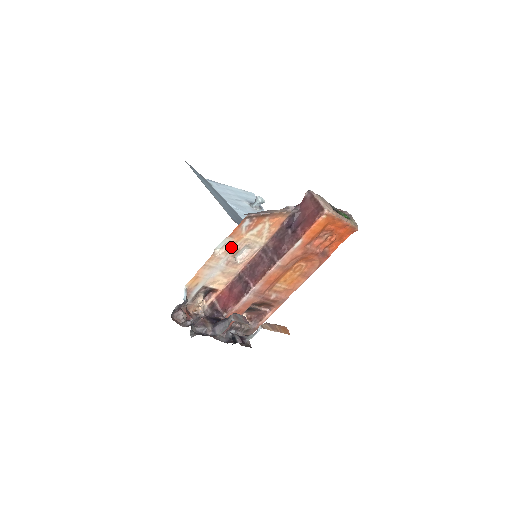
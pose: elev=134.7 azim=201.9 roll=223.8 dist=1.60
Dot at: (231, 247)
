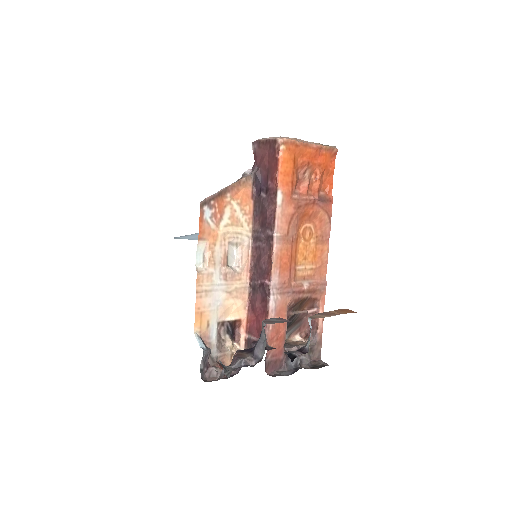
Dot at: (213, 253)
